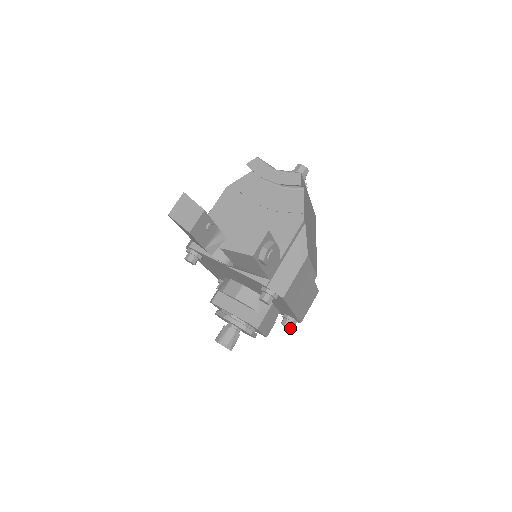
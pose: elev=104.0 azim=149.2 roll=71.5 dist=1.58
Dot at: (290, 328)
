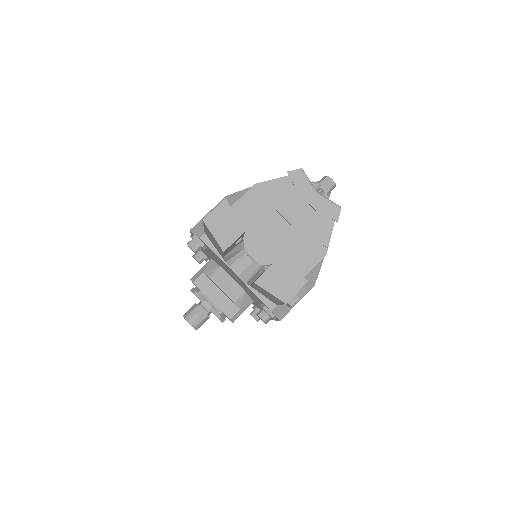
Dot at: occluded
